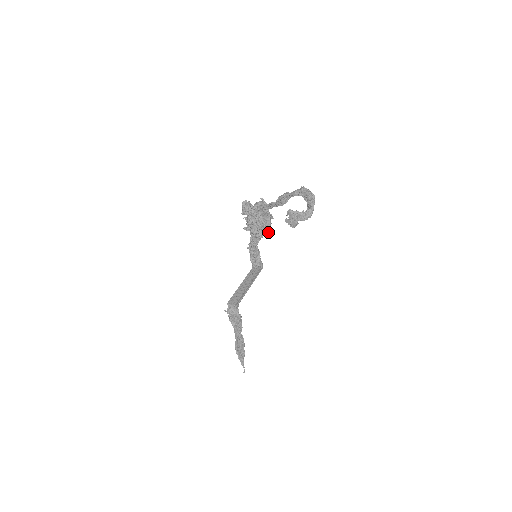
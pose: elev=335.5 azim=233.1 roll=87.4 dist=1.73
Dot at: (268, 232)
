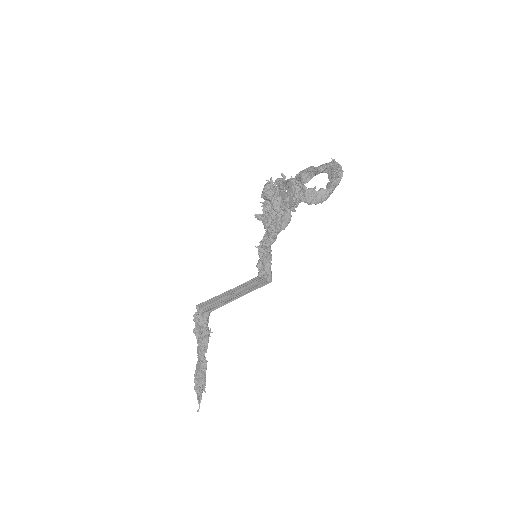
Dot at: (283, 229)
